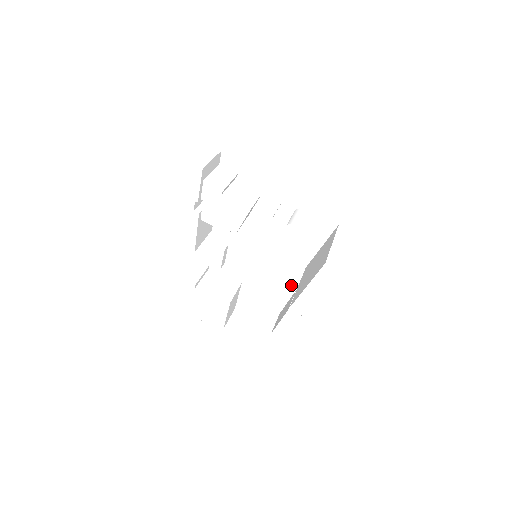
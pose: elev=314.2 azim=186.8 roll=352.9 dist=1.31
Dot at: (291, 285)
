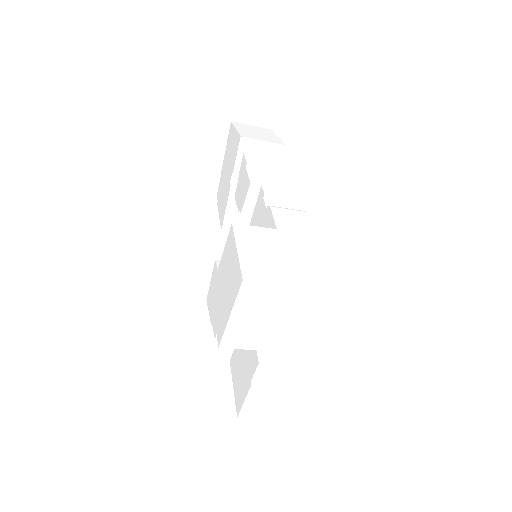
Dot at: occluded
